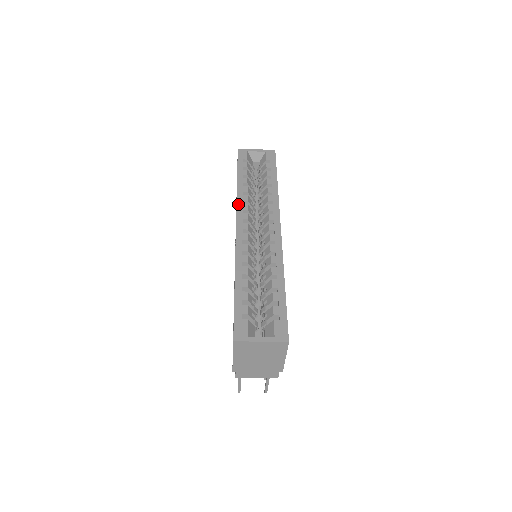
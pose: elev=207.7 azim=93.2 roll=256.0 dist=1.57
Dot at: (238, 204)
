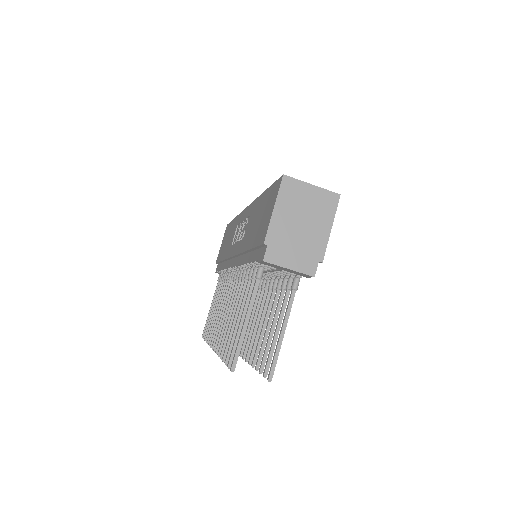
Dot at: occluded
